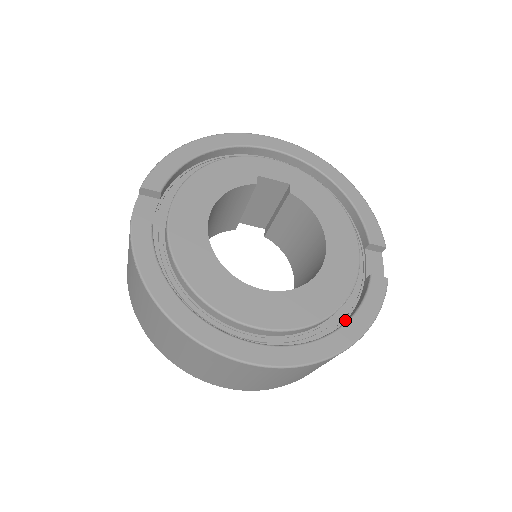
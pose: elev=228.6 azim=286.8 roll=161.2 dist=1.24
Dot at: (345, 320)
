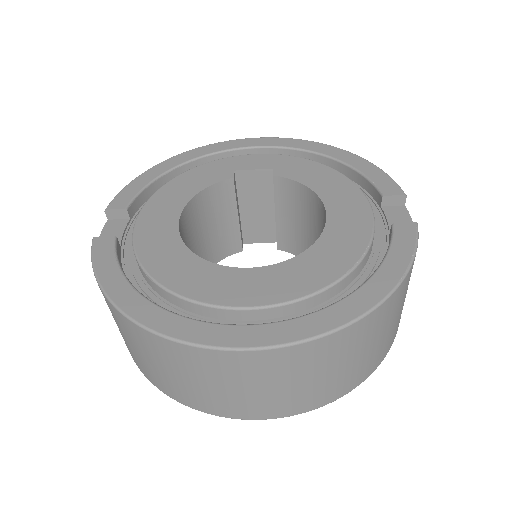
Dot at: occluded
